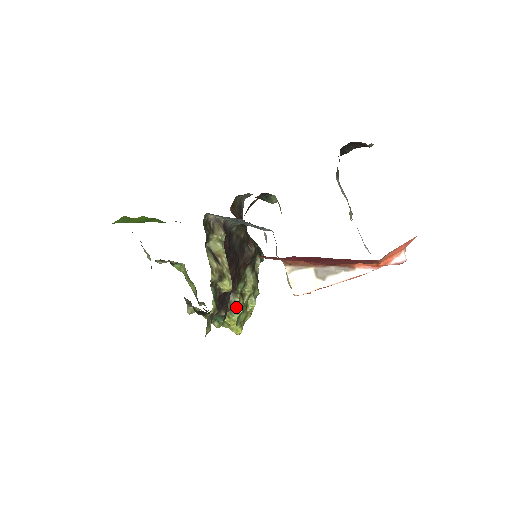
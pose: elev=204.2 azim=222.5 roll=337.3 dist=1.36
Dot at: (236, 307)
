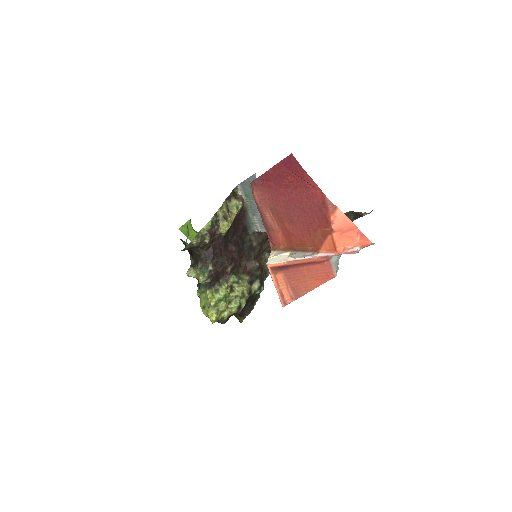
Dot at: (222, 289)
